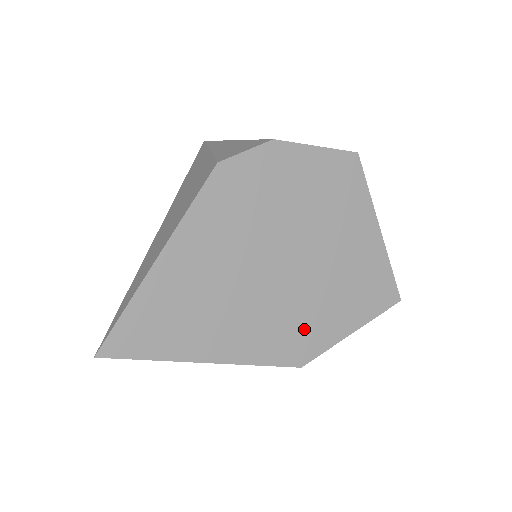
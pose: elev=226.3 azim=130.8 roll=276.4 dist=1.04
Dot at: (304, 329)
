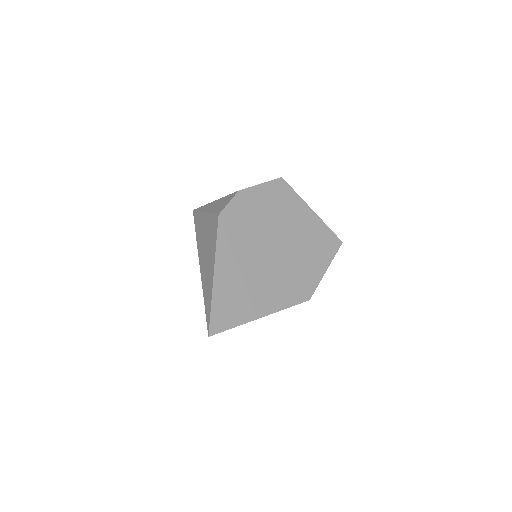
Dot at: (301, 279)
